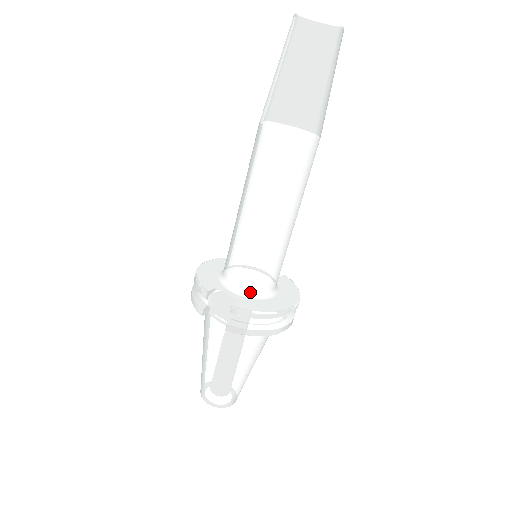
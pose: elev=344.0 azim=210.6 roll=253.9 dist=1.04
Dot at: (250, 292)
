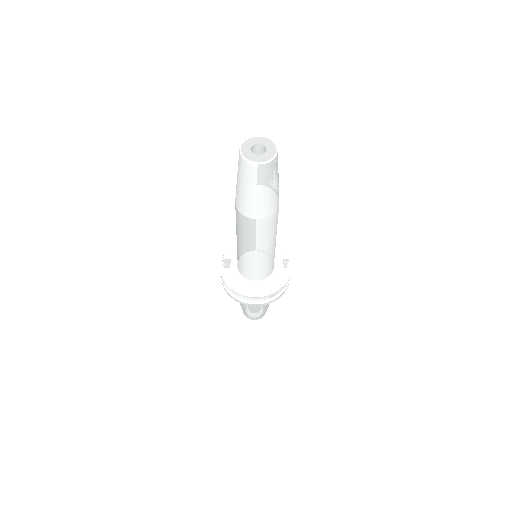
Dot at: (241, 274)
